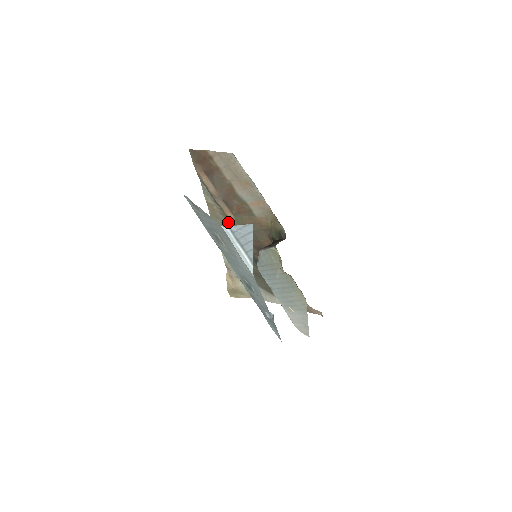
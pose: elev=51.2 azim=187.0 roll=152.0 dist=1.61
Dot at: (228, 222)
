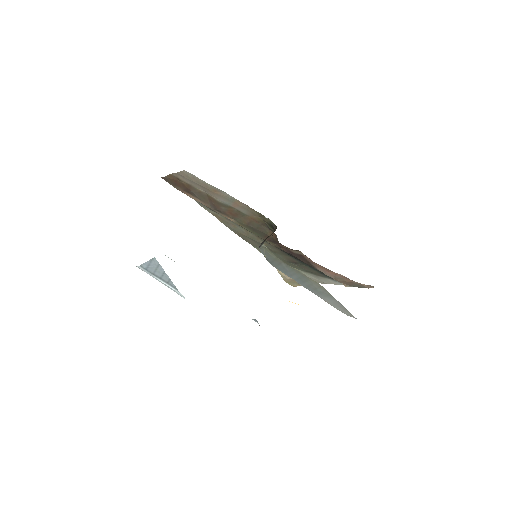
Dot at: (238, 225)
